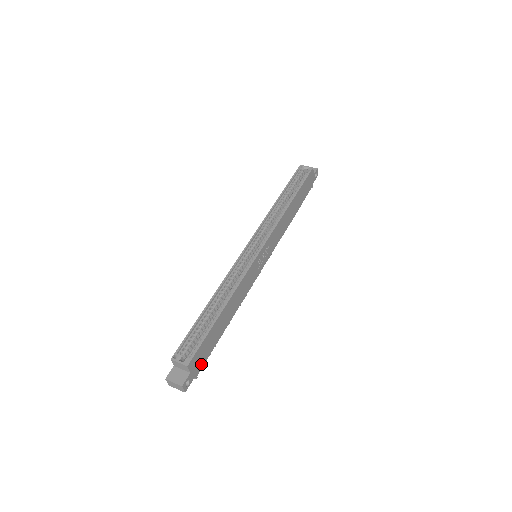
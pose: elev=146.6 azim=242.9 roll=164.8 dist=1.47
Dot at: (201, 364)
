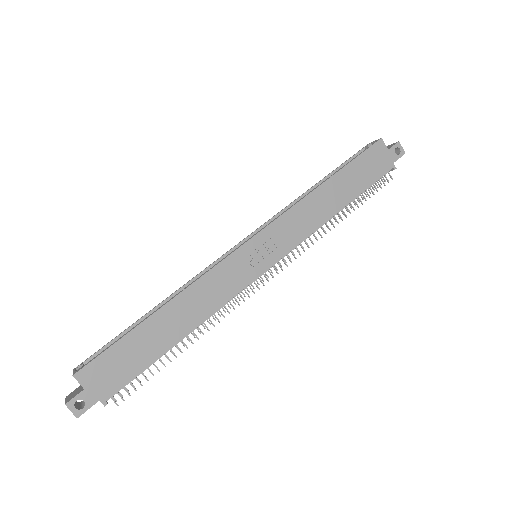
Dot at: (114, 385)
